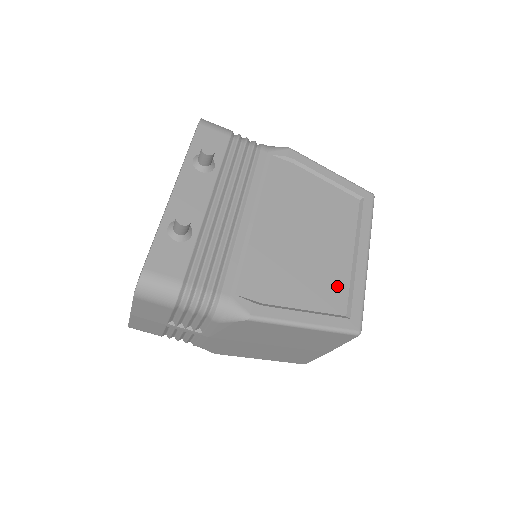
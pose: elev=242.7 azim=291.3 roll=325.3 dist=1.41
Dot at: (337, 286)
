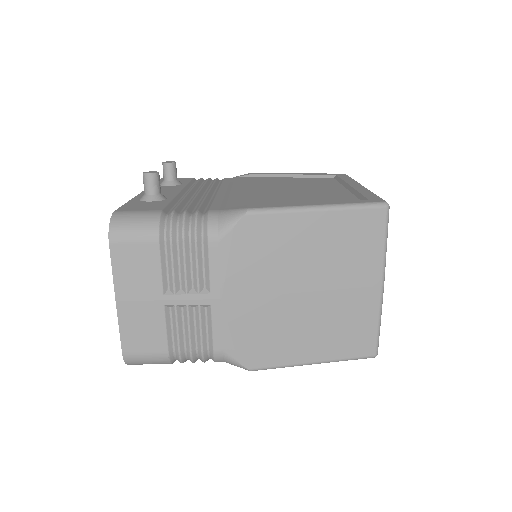
Dot at: (340, 197)
